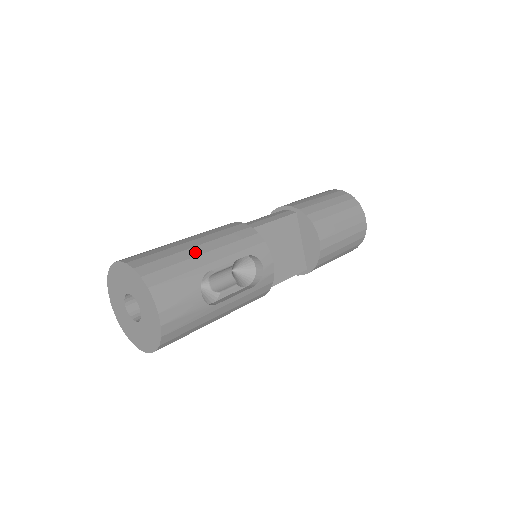
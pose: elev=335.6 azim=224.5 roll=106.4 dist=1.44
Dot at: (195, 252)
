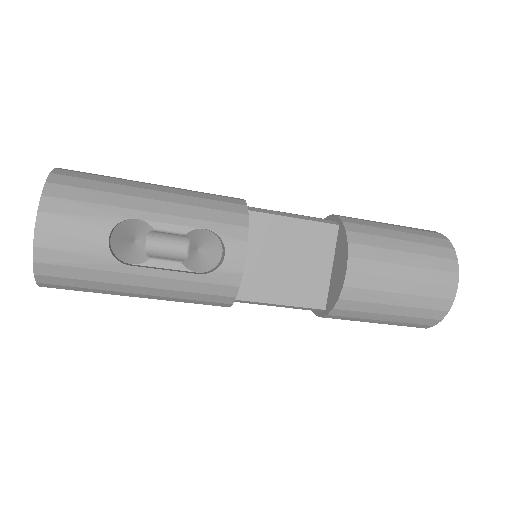
Dot at: (139, 193)
